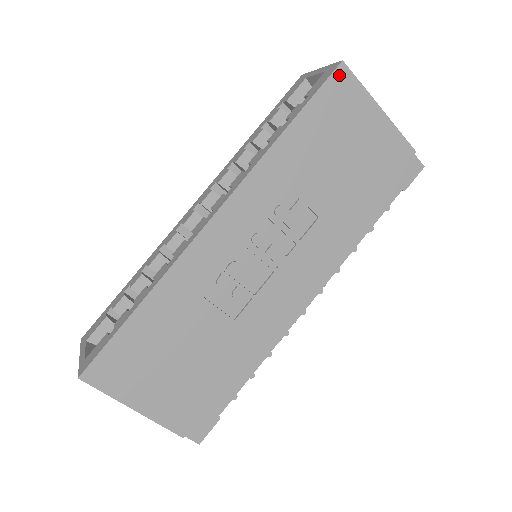
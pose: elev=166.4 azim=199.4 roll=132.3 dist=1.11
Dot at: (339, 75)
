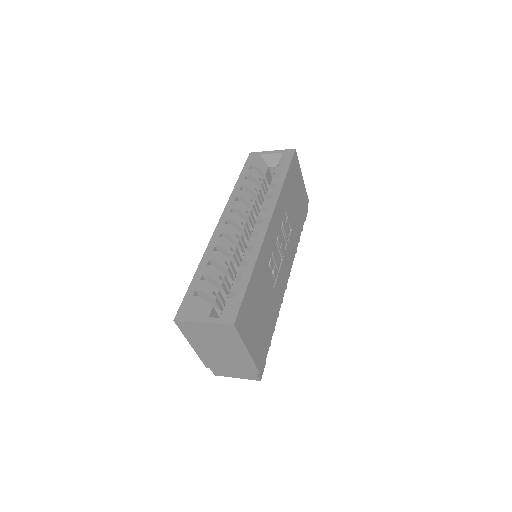
Dot at: (295, 156)
